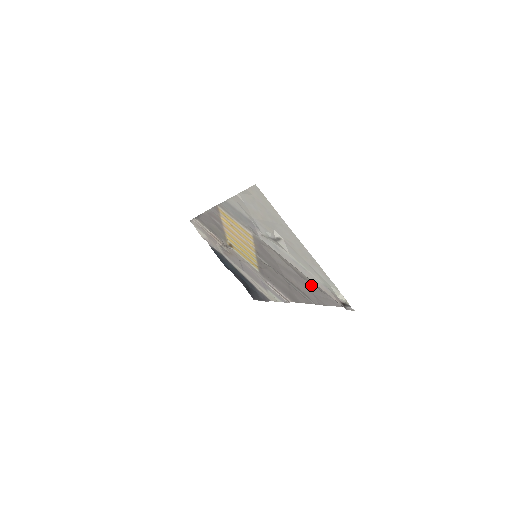
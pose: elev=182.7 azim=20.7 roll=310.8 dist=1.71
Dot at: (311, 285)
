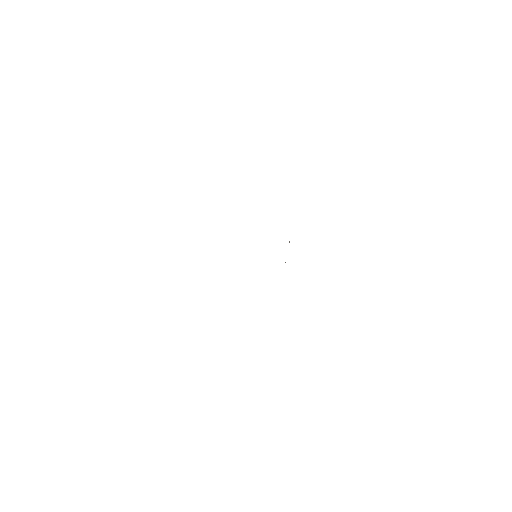
Dot at: occluded
